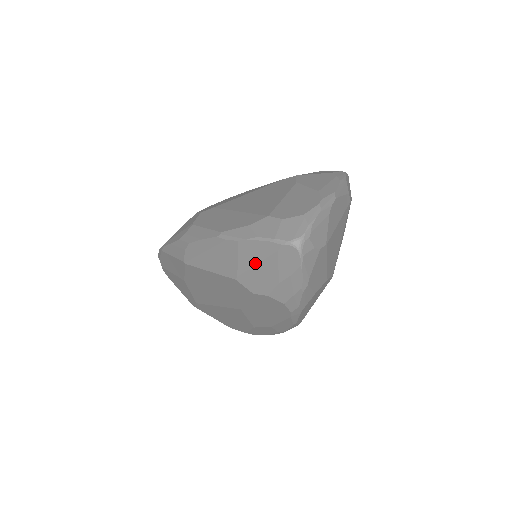
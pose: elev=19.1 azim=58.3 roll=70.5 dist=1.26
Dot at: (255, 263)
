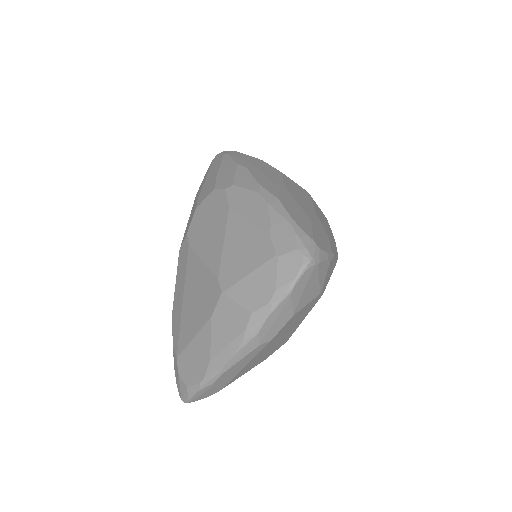
Dot at: occluded
